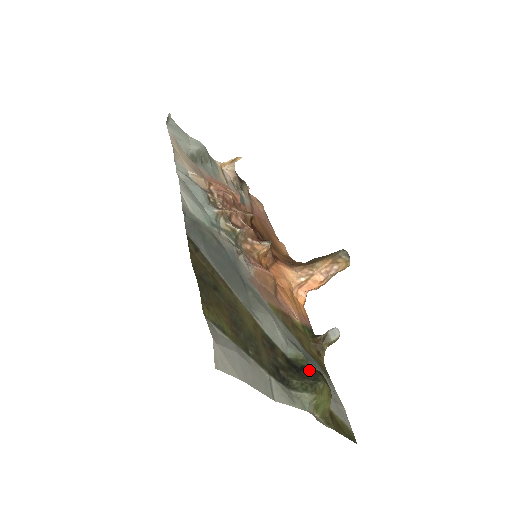
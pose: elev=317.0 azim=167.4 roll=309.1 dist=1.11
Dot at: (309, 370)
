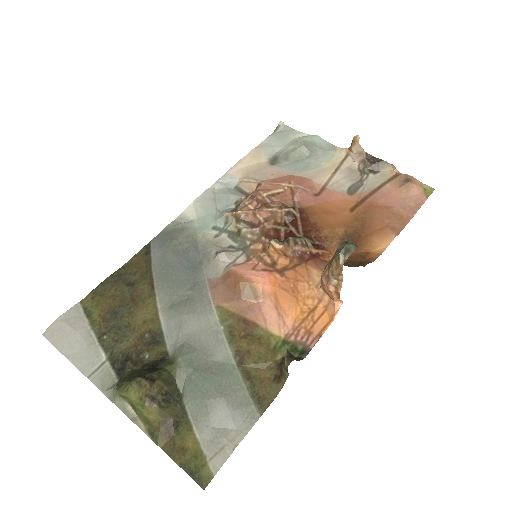
Dot at: (150, 371)
